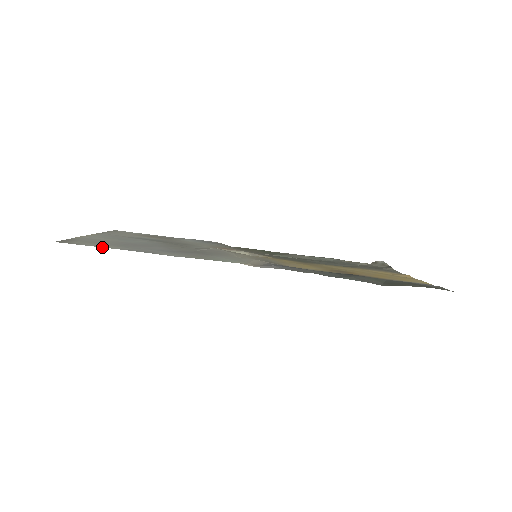
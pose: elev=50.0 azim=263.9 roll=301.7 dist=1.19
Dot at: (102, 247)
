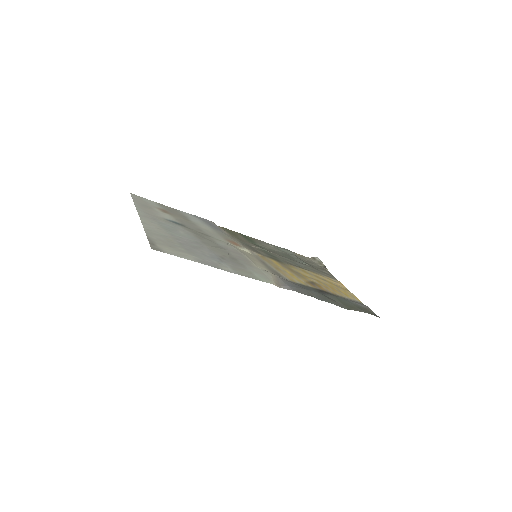
Dot at: (185, 258)
